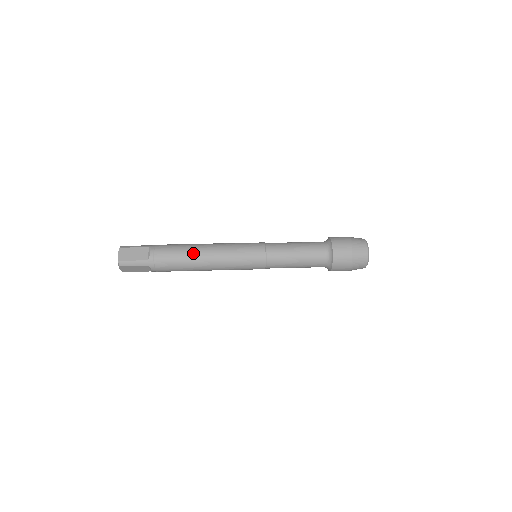
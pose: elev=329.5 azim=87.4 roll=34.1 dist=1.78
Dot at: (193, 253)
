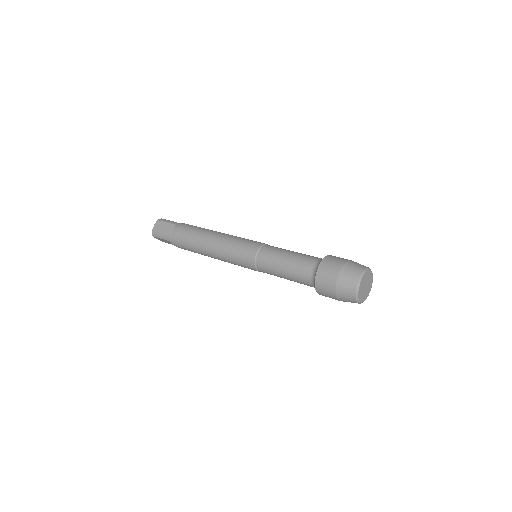
Dot at: (200, 239)
